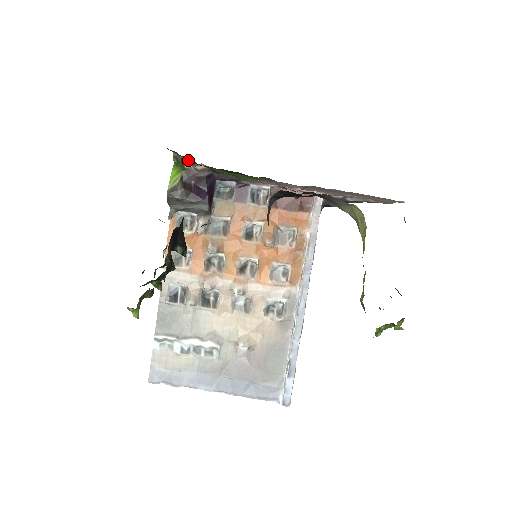
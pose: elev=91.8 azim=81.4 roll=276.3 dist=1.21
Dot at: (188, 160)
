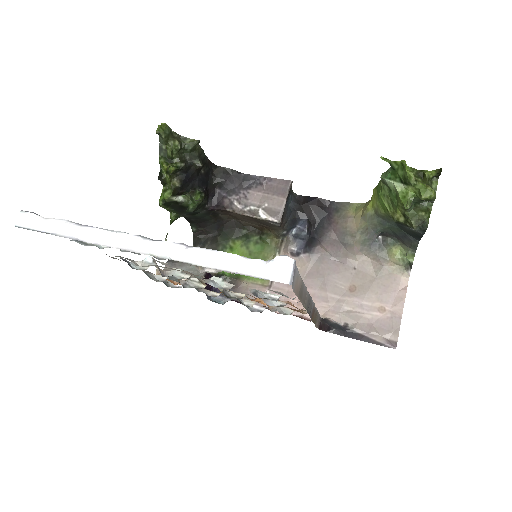
Dot at: (210, 242)
